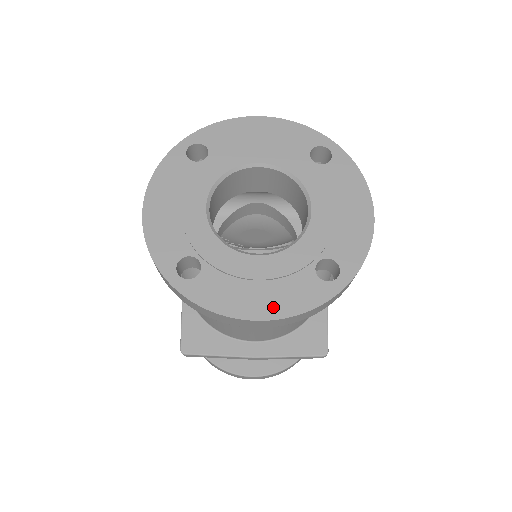
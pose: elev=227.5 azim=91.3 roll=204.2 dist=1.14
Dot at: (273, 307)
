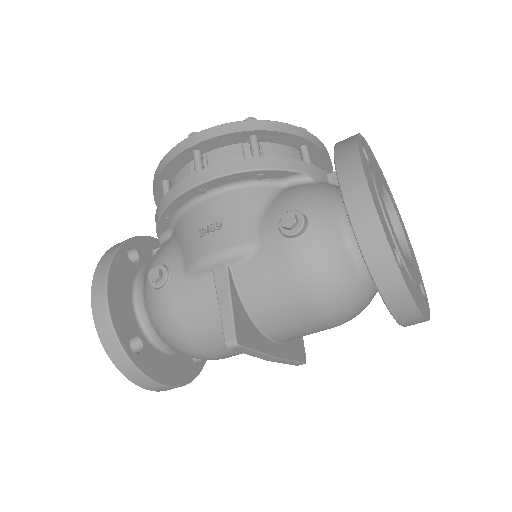
Dot at: (424, 310)
